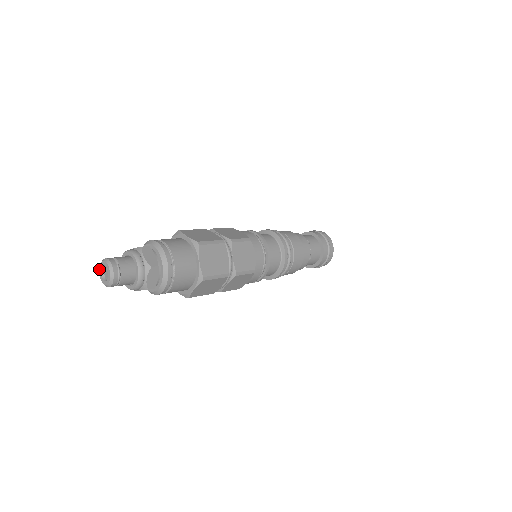
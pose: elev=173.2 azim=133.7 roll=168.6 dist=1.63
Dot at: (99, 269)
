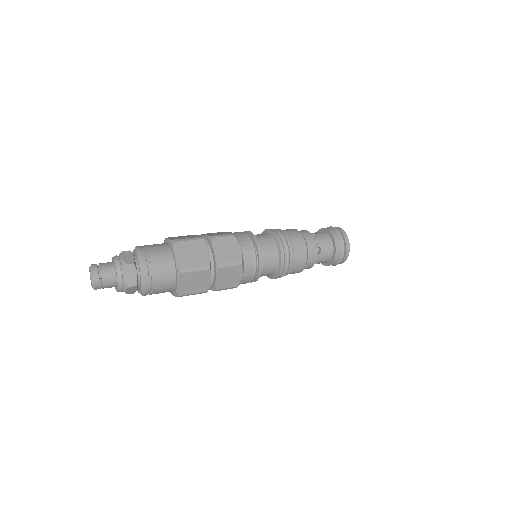
Dot at: (89, 268)
